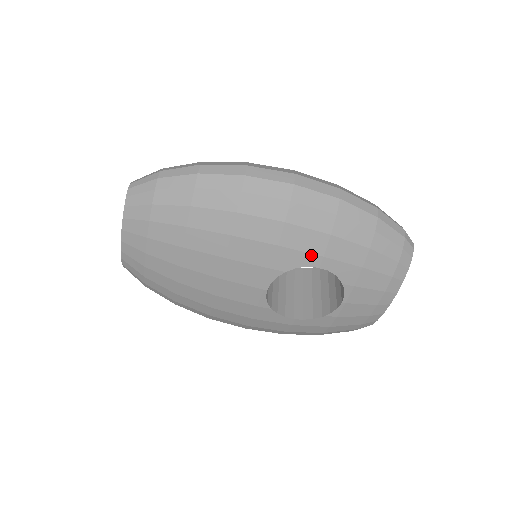
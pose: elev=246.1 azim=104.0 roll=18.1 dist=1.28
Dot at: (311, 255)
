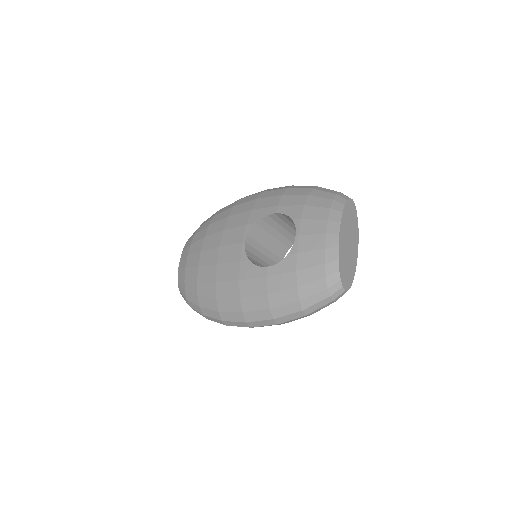
Dot at: occluded
